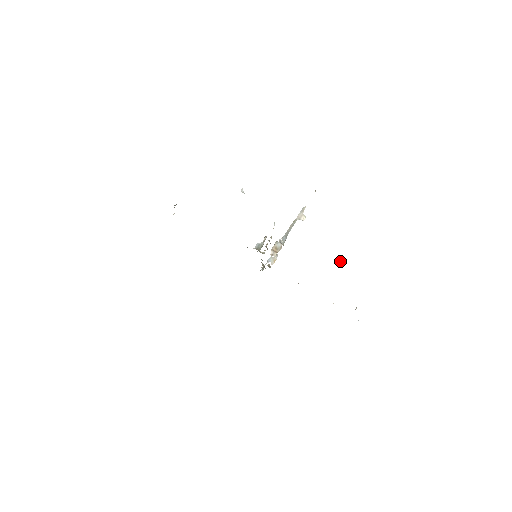
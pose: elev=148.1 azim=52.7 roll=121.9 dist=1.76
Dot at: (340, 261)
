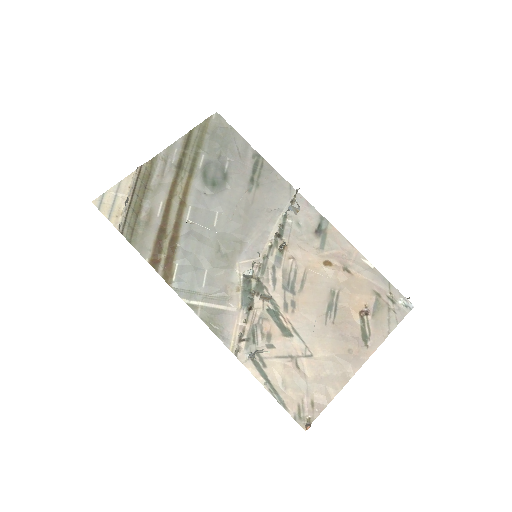
Dot at: (305, 429)
